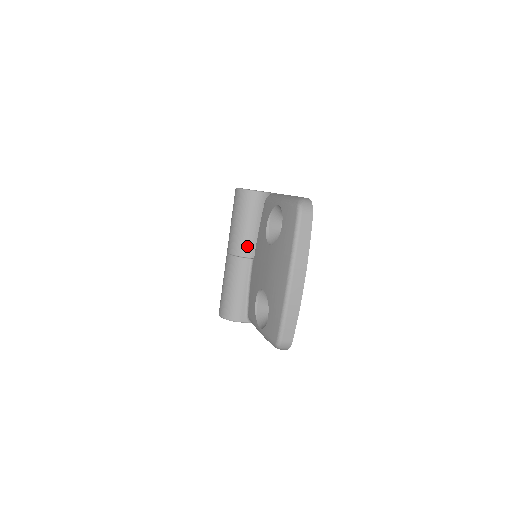
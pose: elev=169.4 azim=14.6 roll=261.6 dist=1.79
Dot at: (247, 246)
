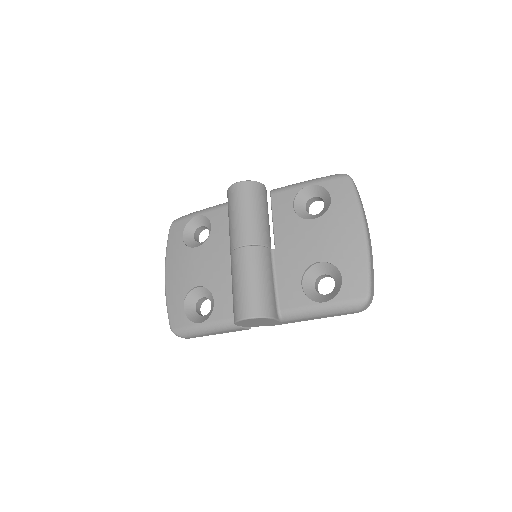
Dot at: (266, 235)
